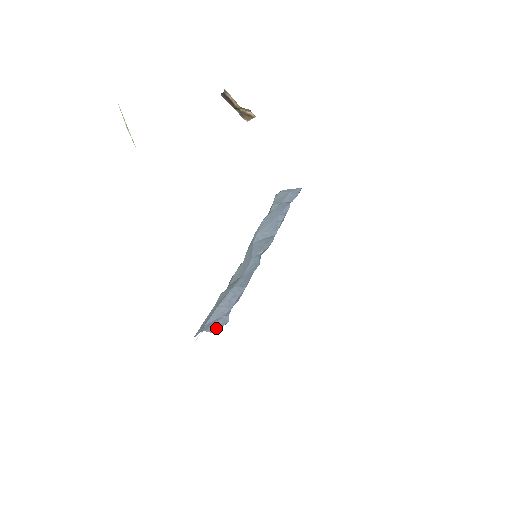
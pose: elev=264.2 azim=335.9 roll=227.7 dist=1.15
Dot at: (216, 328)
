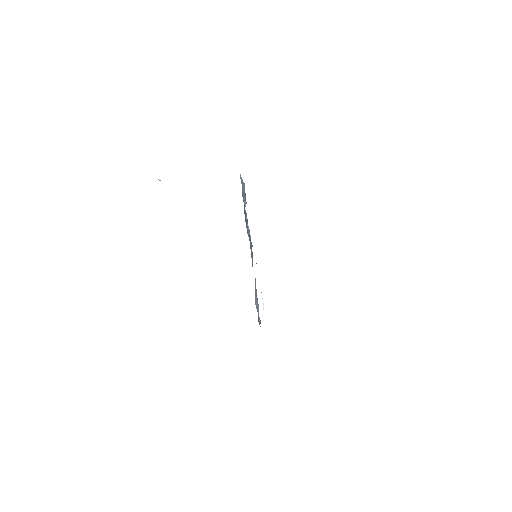
Dot at: (259, 323)
